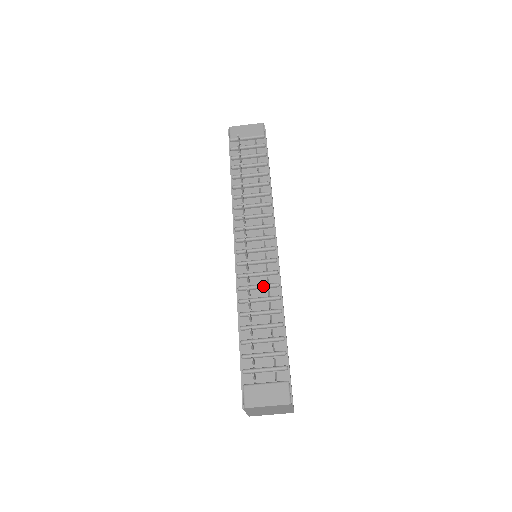
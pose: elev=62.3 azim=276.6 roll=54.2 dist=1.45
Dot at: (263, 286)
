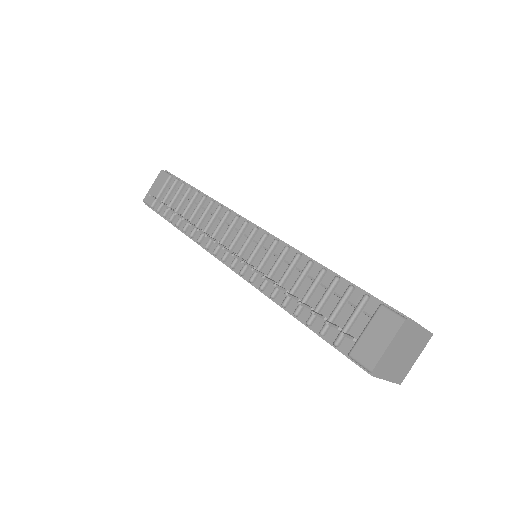
Dot at: (277, 263)
